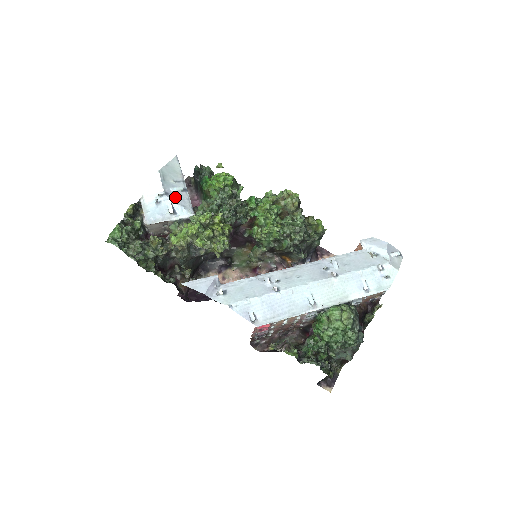
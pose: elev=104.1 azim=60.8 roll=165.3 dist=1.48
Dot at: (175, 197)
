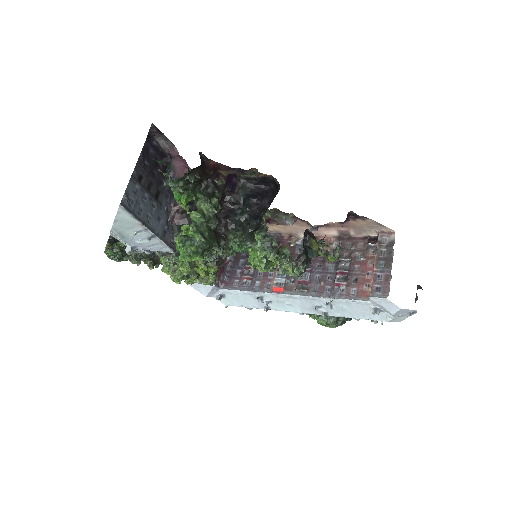
Dot at: (145, 246)
